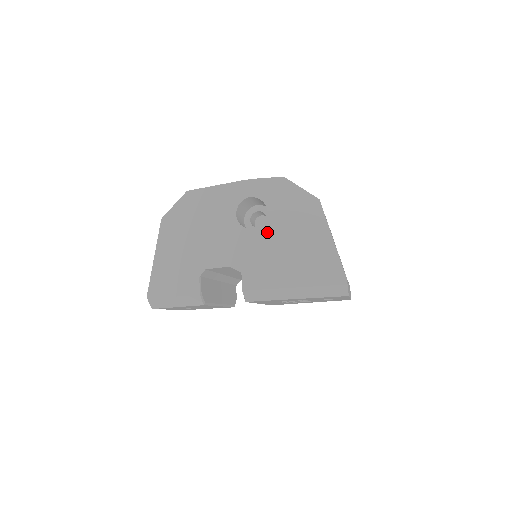
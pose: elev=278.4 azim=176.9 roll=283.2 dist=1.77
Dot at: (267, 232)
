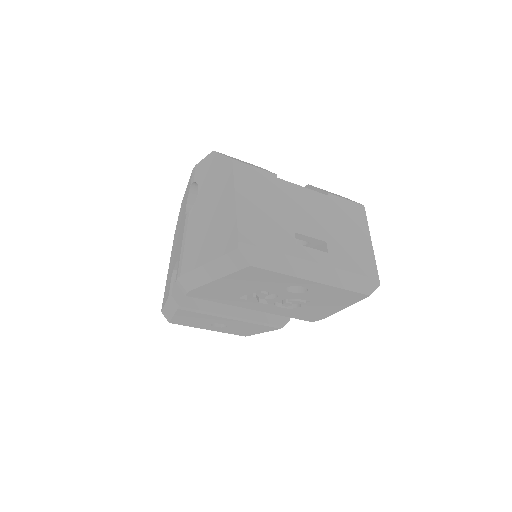
Dot at: (194, 213)
